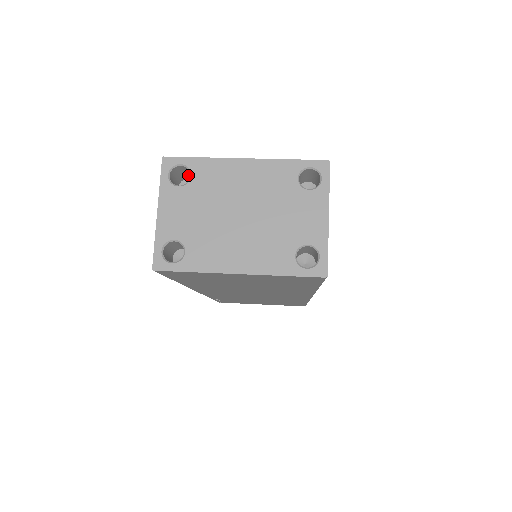
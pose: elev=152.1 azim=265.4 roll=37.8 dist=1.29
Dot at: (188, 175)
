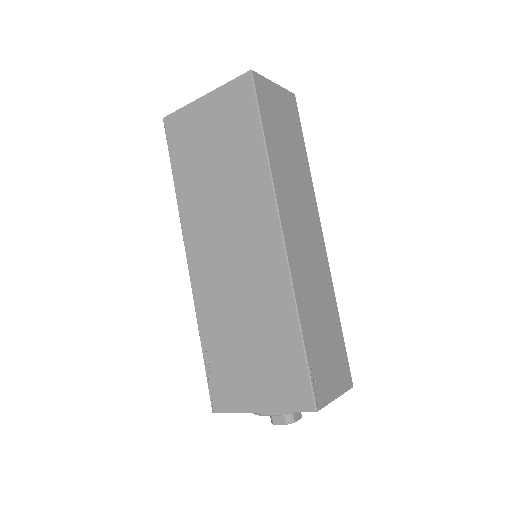
Dot at: occluded
